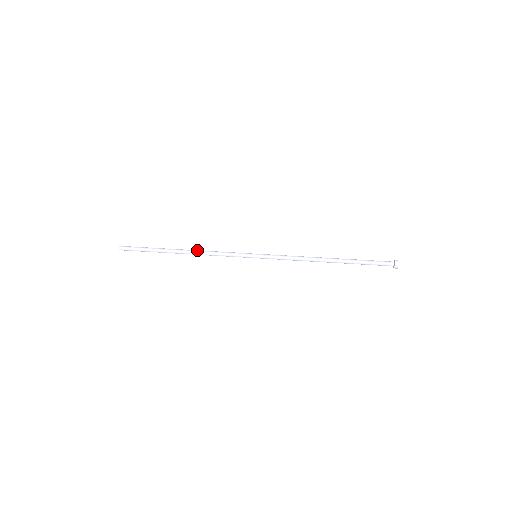
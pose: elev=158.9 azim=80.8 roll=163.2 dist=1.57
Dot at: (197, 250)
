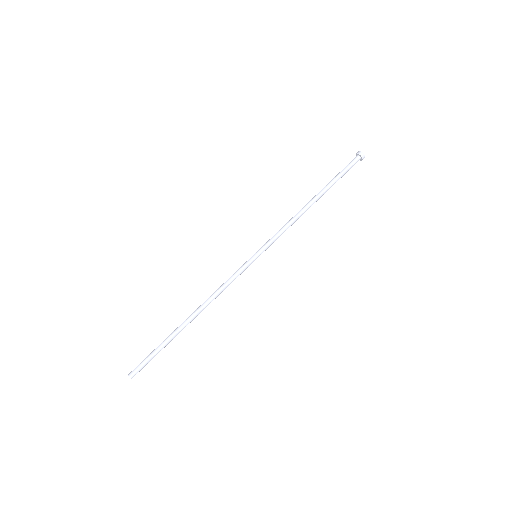
Dot at: (204, 304)
